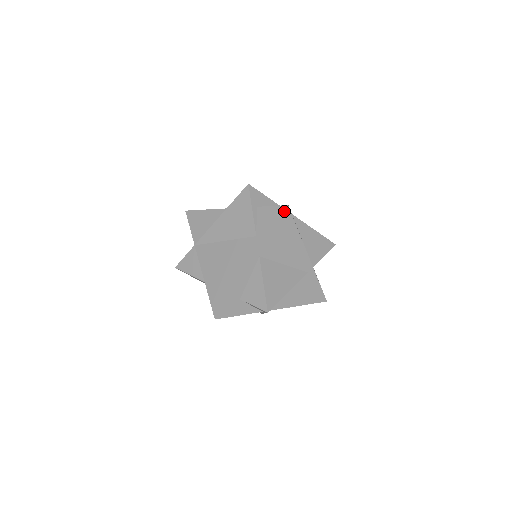
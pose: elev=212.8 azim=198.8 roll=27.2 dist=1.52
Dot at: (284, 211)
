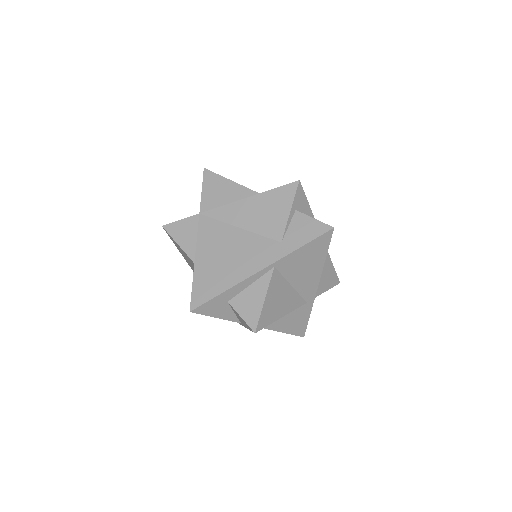
Dot at: (327, 232)
